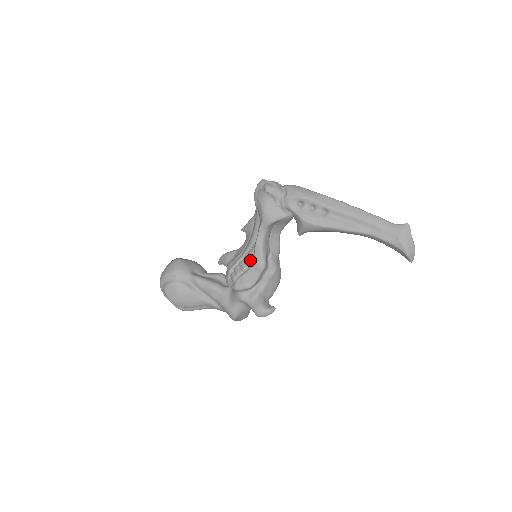
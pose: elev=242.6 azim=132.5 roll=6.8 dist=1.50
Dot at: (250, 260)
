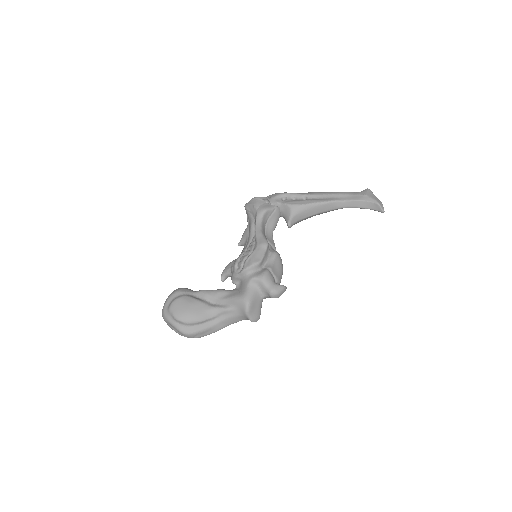
Dot at: (253, 245)
